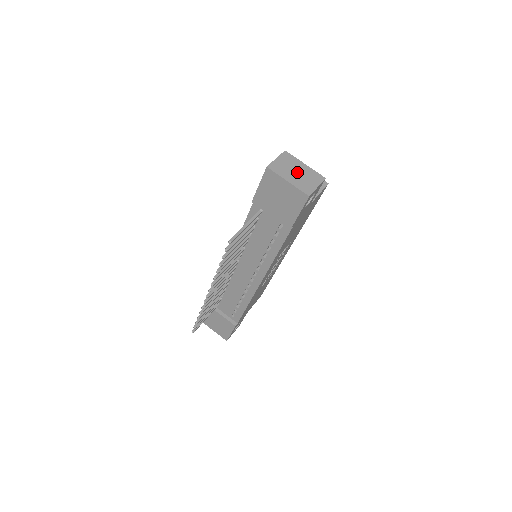
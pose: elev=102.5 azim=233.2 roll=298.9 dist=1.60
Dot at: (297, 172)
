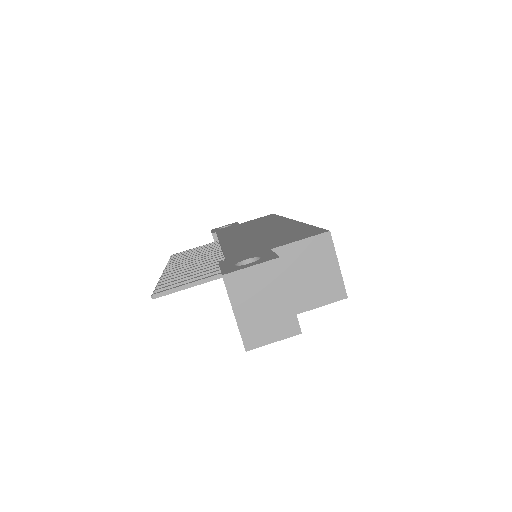
Dot at: (264, 304)
